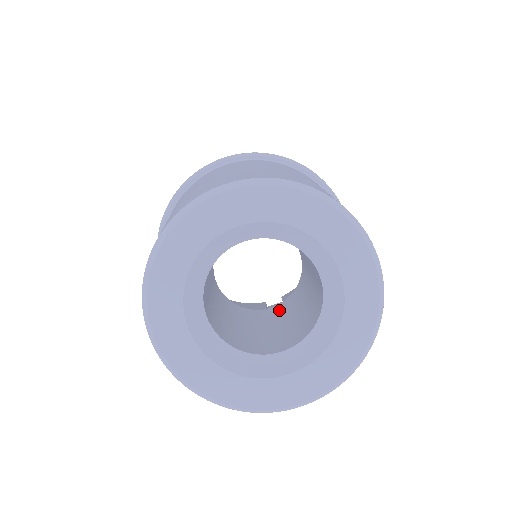
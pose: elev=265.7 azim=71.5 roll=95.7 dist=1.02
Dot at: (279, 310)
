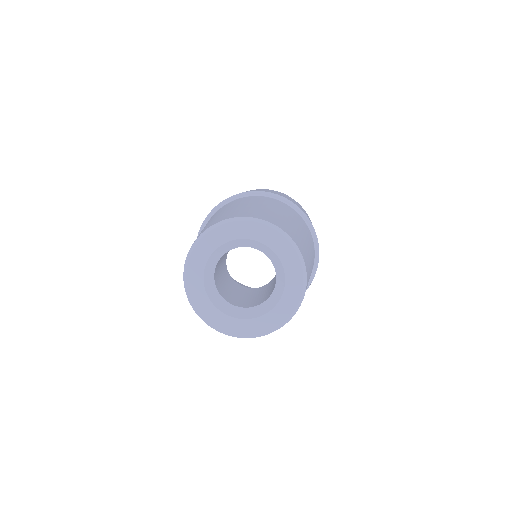
Dot at: (257, 290)
